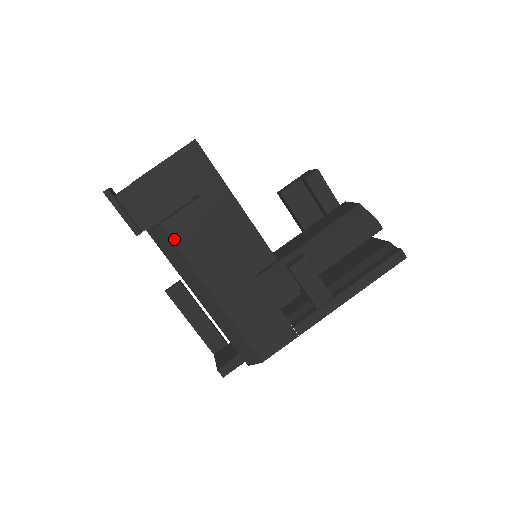
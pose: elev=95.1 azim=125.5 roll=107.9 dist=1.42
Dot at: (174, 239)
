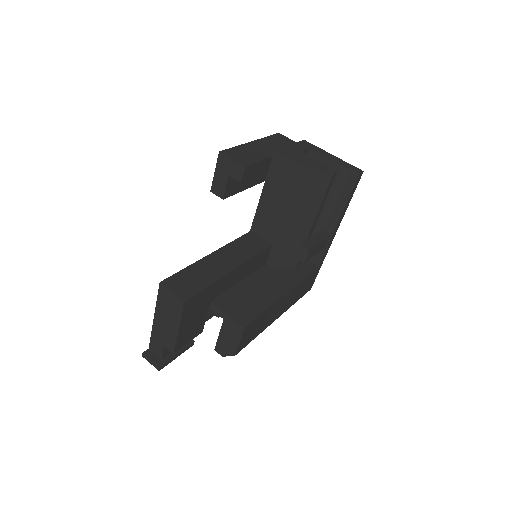
Dot at: (245, 346)
